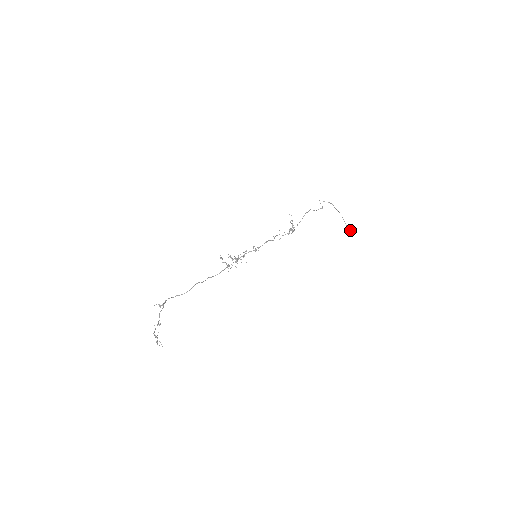
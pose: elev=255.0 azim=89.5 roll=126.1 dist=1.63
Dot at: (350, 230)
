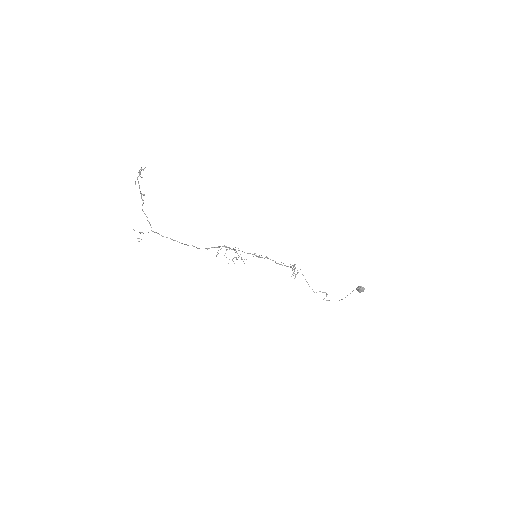
Dot at: (361, 287)
